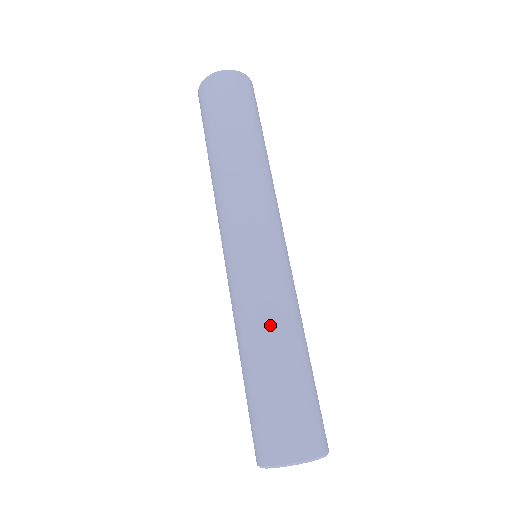
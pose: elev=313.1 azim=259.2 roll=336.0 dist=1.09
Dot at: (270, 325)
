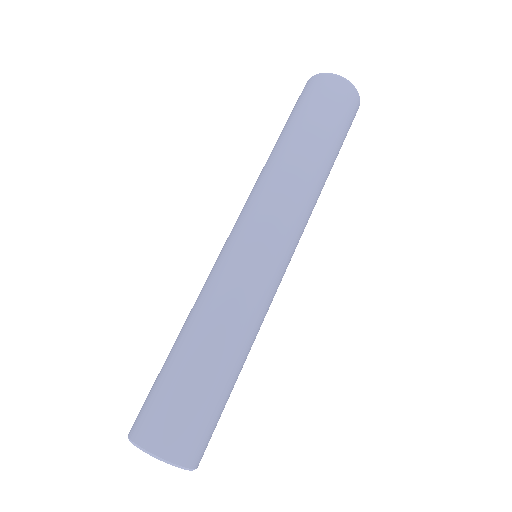
Dot at: (216, 320)
